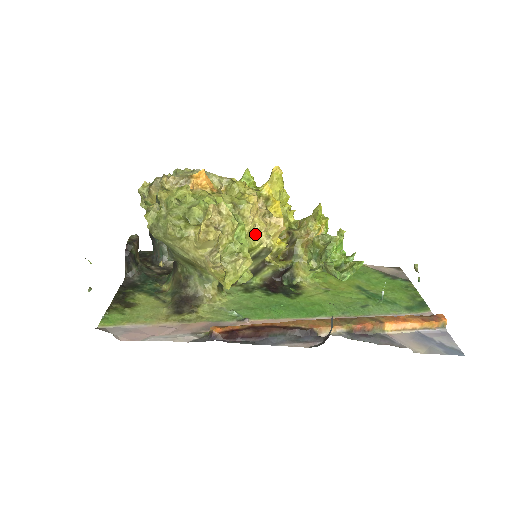
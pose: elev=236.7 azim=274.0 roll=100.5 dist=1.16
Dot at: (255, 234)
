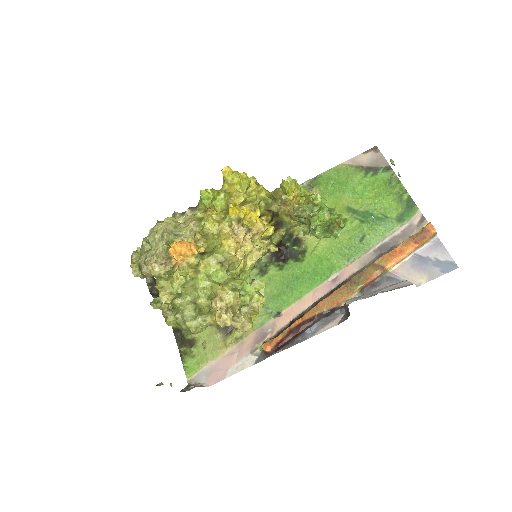
Dot at: (248, 258)
